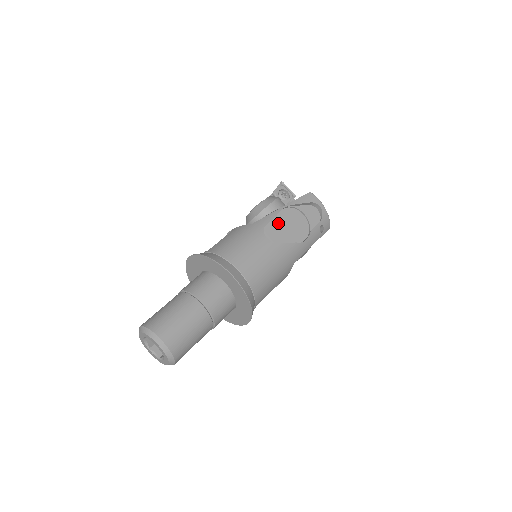
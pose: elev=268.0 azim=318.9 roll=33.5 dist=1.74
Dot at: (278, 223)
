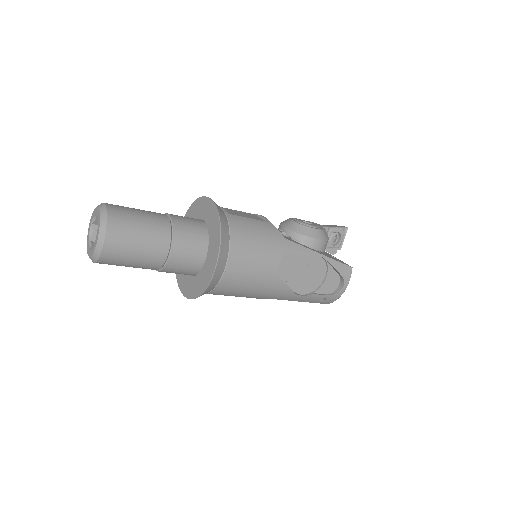
Dot at: (301, 261)
